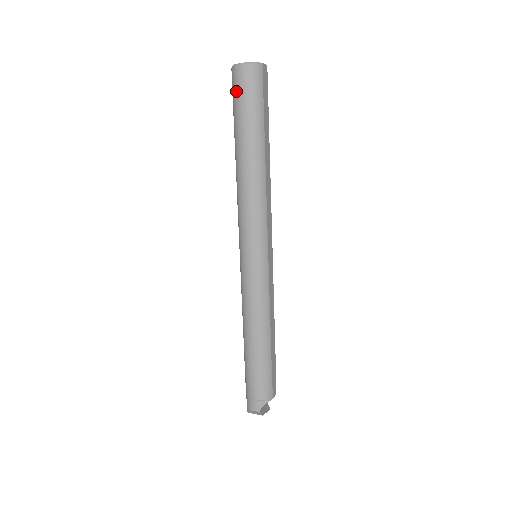
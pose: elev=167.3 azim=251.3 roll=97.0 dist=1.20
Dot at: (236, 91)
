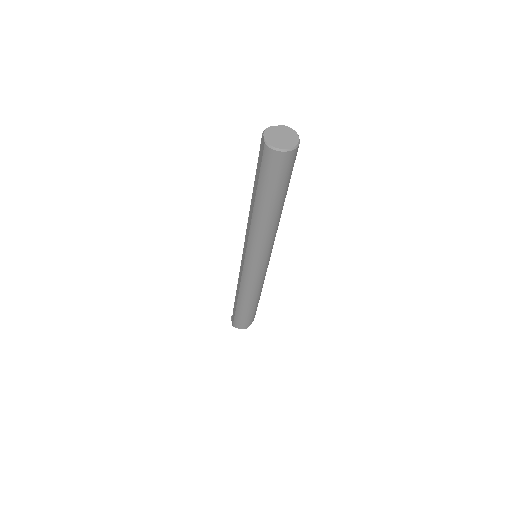
Dot at: (272, 169)
